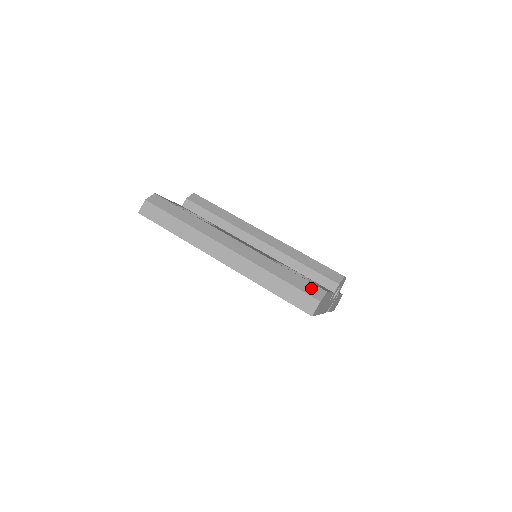
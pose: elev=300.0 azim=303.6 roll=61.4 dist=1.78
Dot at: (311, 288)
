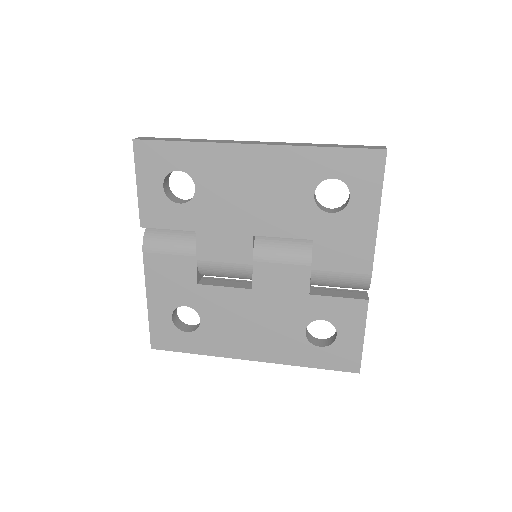
Dot at: occluded
